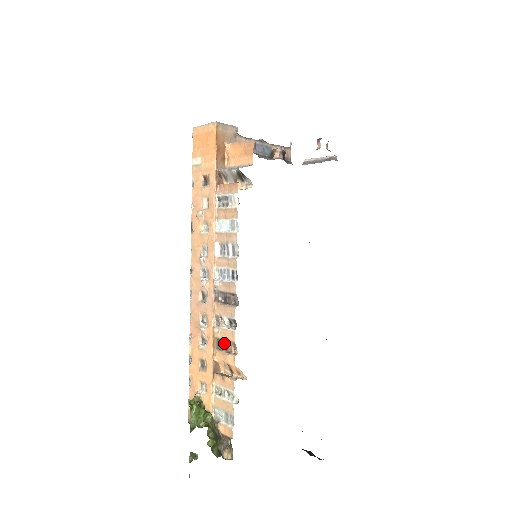
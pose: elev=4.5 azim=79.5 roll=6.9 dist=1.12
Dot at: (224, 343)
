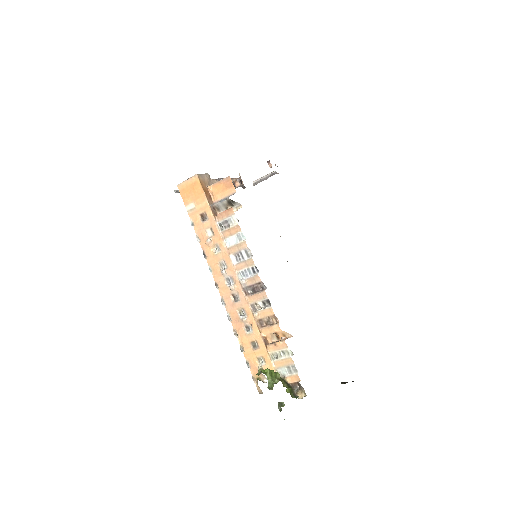
Dot at: (265, 320)
